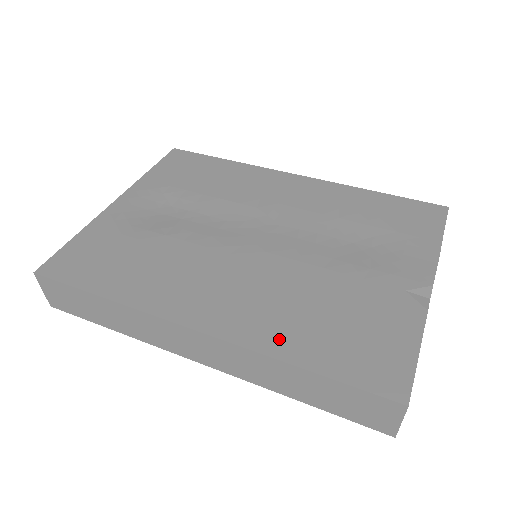
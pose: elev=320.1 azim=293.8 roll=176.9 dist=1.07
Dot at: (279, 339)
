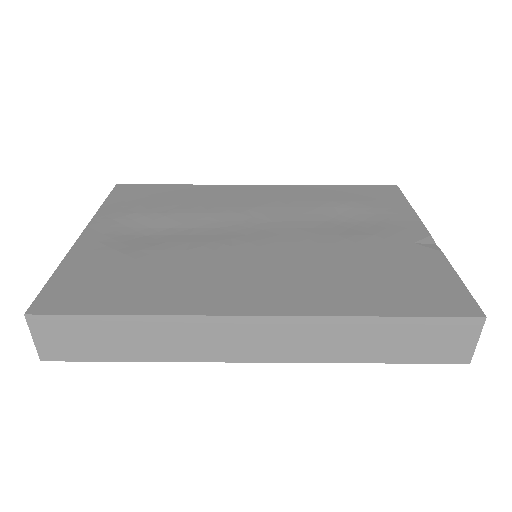
Dot at: (342, 301)
